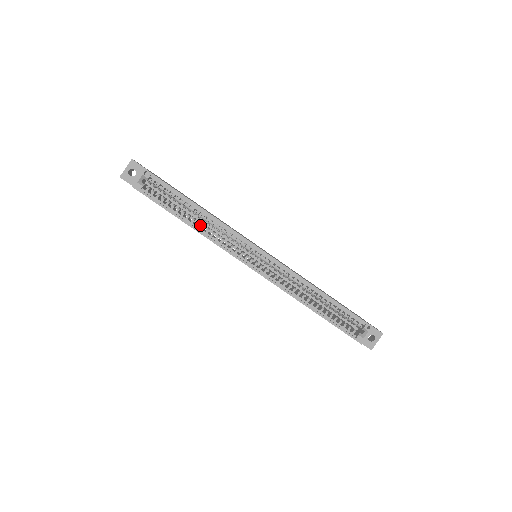
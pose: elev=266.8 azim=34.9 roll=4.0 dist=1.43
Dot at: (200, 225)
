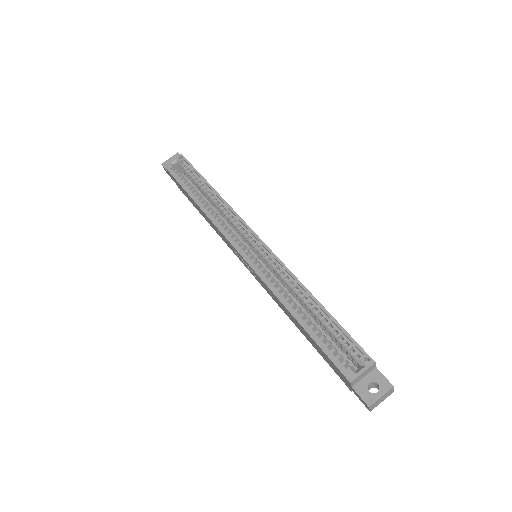
Dot at: occluded
